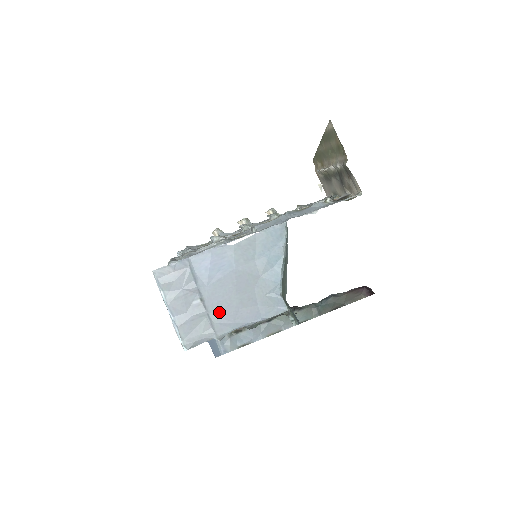
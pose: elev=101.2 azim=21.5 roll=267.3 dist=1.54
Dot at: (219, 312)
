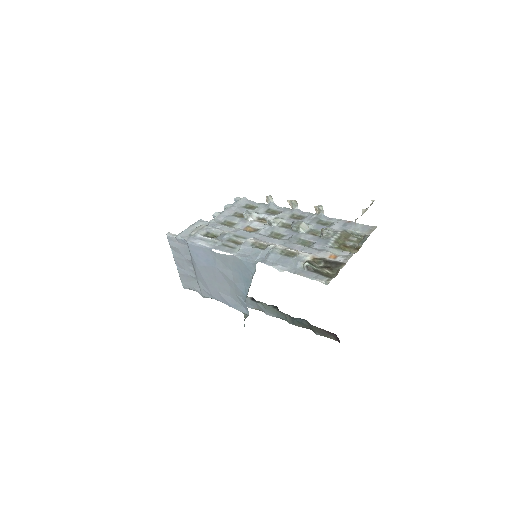
Dot at: (204, 284)
